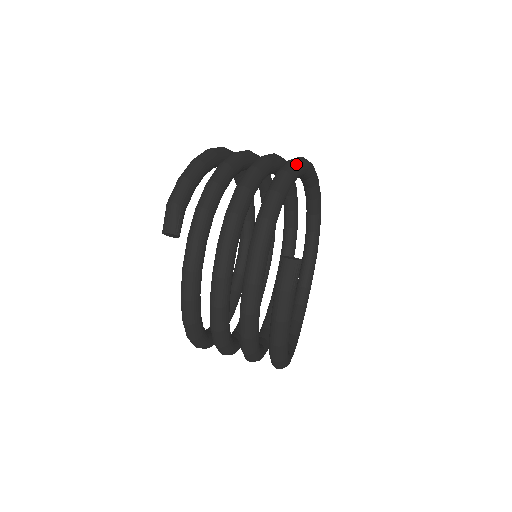
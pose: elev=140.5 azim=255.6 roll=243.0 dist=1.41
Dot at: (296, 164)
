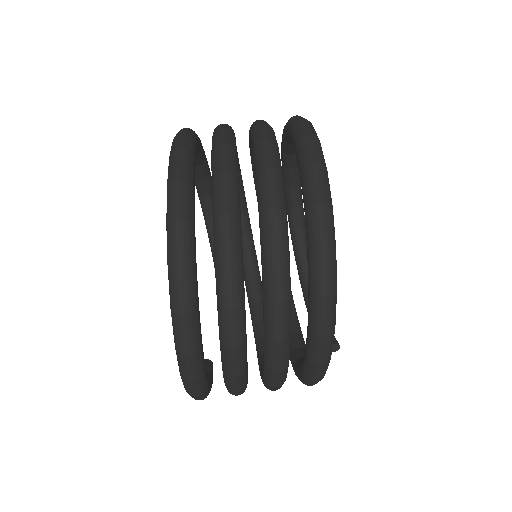
Dot at: (327, 367)
